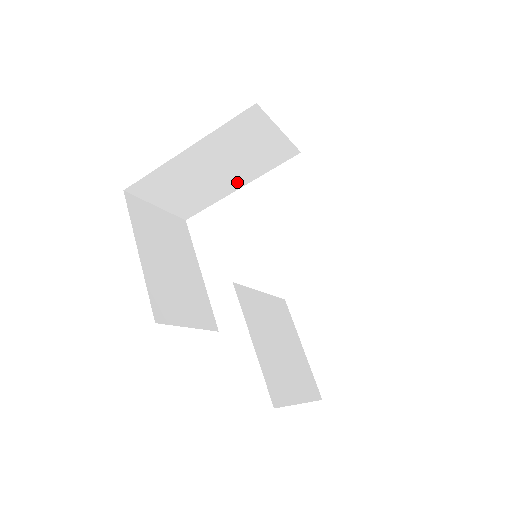
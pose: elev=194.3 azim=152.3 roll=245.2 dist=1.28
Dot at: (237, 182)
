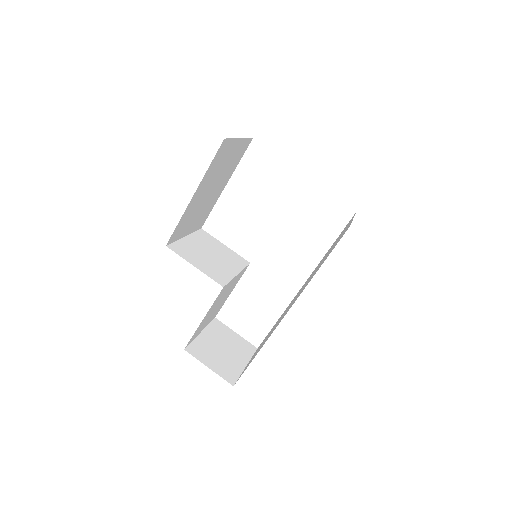
Dot at: occluded
